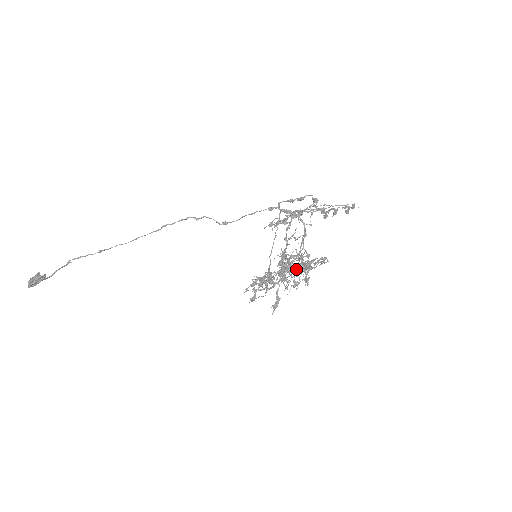
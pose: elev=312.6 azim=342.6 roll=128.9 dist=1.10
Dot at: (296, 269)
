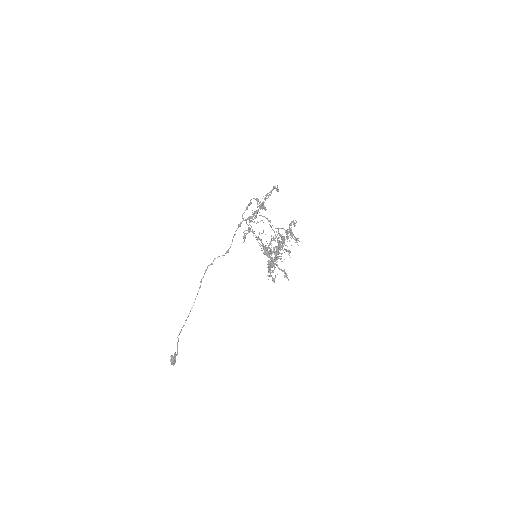
Dot at: (279, 246)
